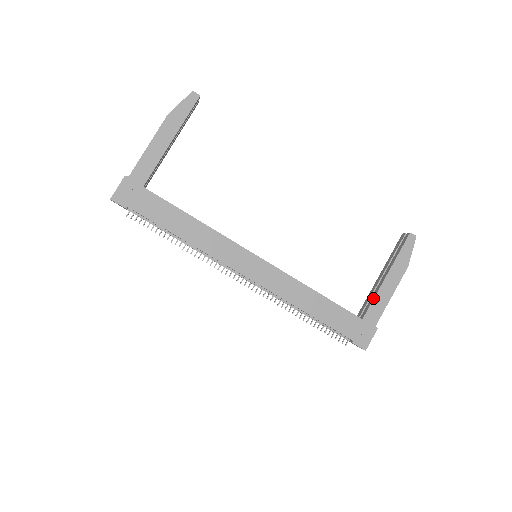
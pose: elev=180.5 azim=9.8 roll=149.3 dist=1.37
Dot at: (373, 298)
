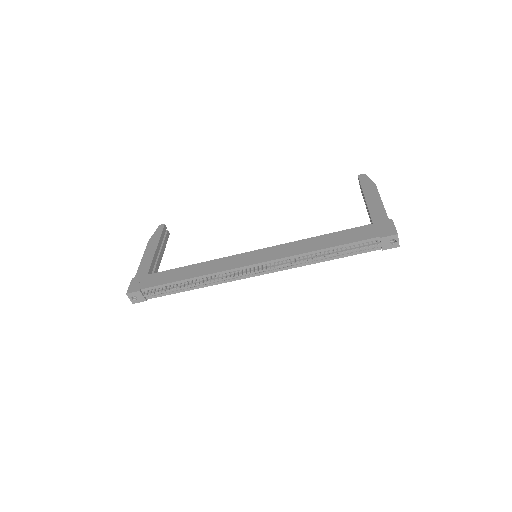
Dot at: (368, 211)
